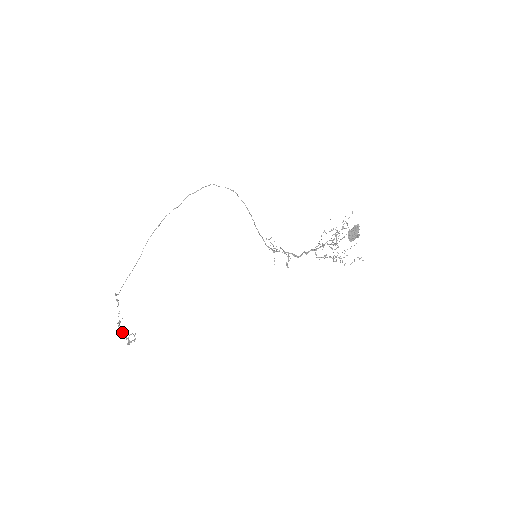
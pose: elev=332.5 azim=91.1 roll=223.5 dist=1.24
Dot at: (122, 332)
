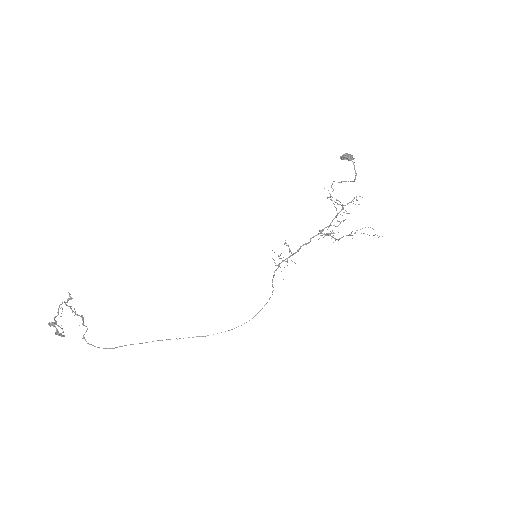
Dot at: occluded
